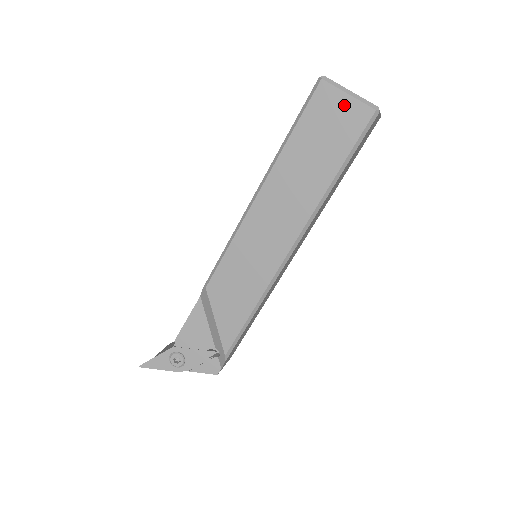
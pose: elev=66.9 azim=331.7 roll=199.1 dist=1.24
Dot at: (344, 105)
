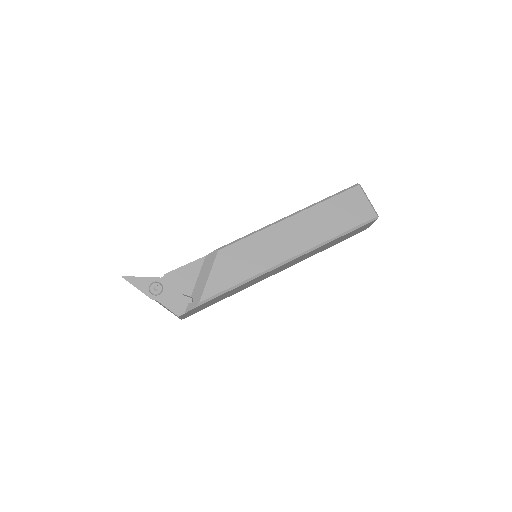
Dot at: (363, 203)
